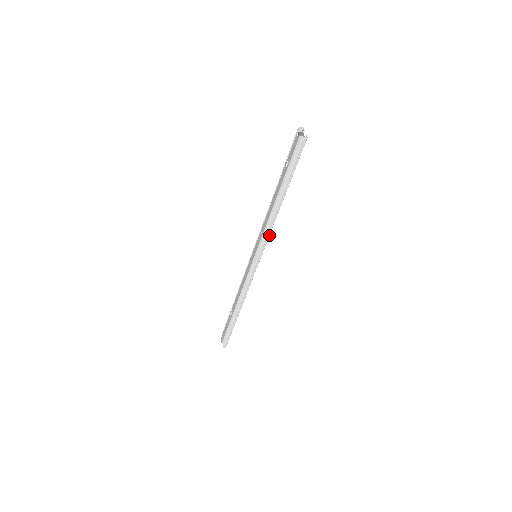
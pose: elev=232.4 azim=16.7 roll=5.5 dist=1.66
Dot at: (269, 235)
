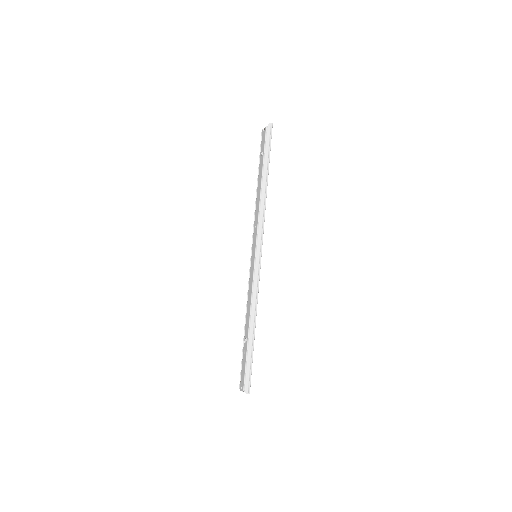
Dot at: (264, 221)
